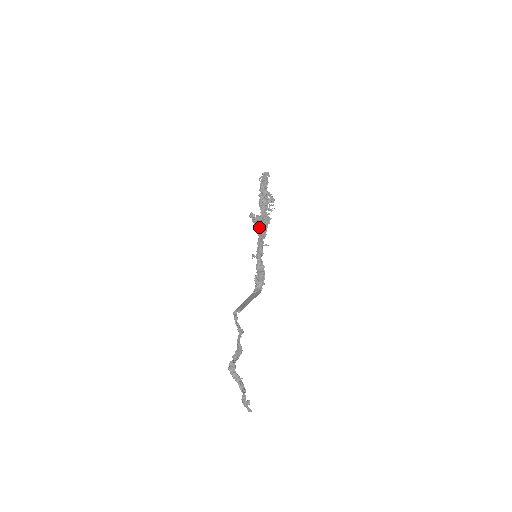
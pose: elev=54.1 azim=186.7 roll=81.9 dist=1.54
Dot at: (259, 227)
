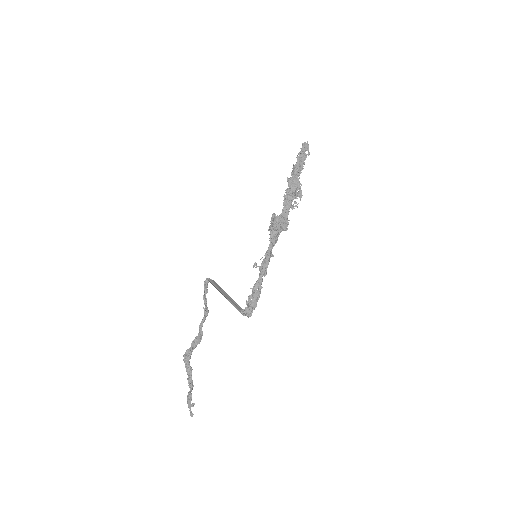
Dot at: (274, 233)
